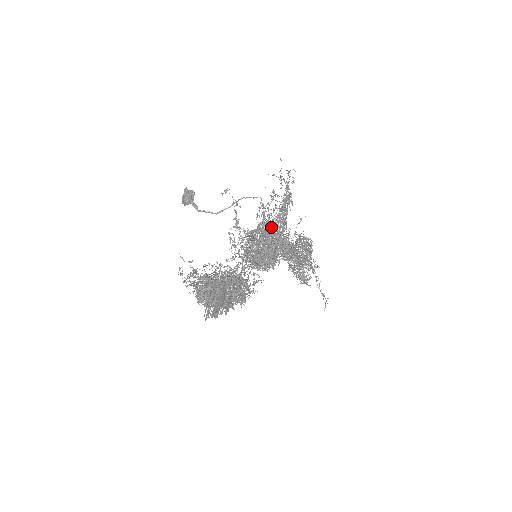
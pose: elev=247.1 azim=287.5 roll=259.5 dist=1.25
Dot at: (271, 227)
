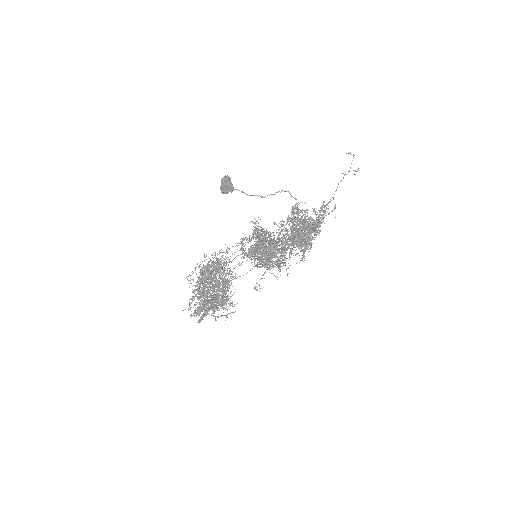
Dot at: (282, 241)
